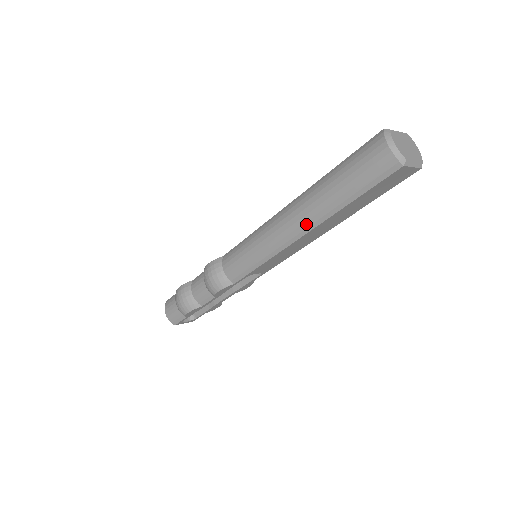
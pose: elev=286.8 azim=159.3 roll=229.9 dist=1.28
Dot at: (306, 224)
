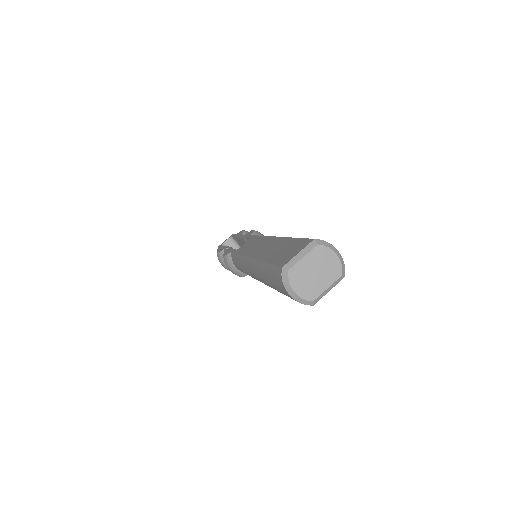
Dot at: occluded
